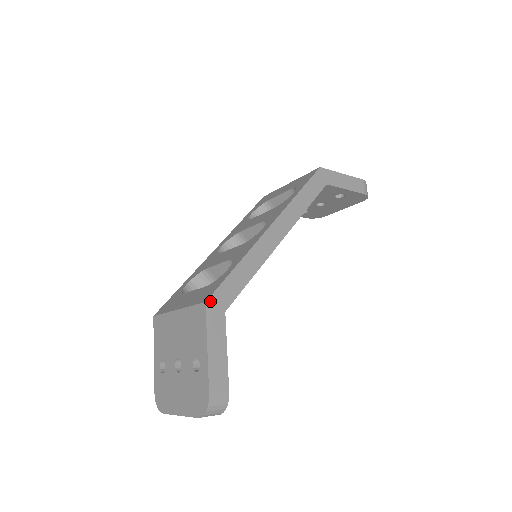
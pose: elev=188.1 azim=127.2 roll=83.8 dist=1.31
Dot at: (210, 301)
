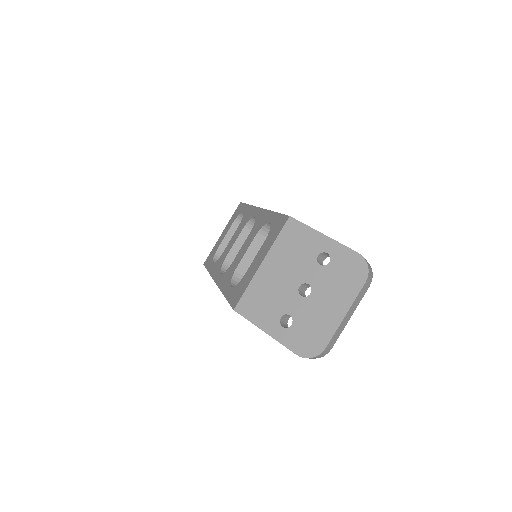
Dot at: (290, 217)
